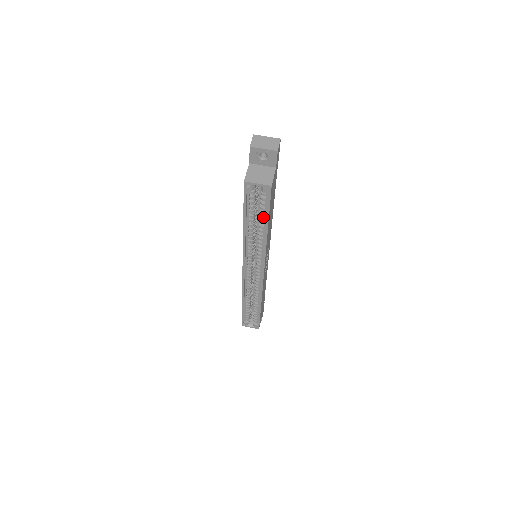
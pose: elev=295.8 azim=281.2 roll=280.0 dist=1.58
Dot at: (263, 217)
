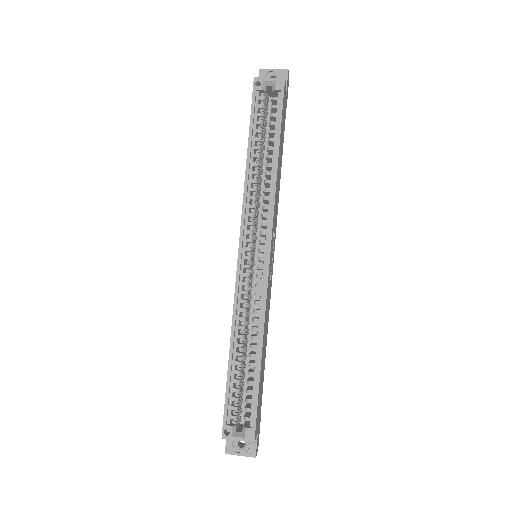
Dot at: (273, 138)
